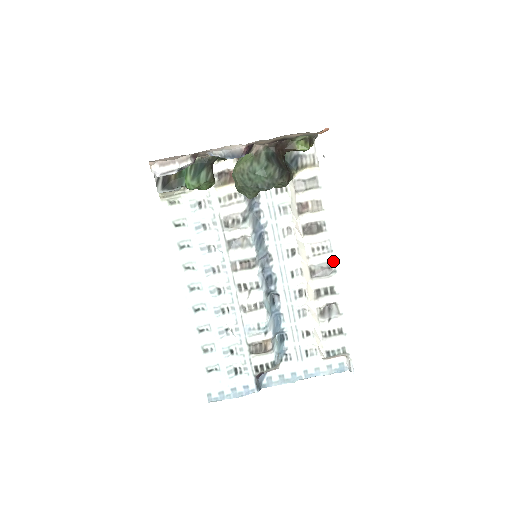
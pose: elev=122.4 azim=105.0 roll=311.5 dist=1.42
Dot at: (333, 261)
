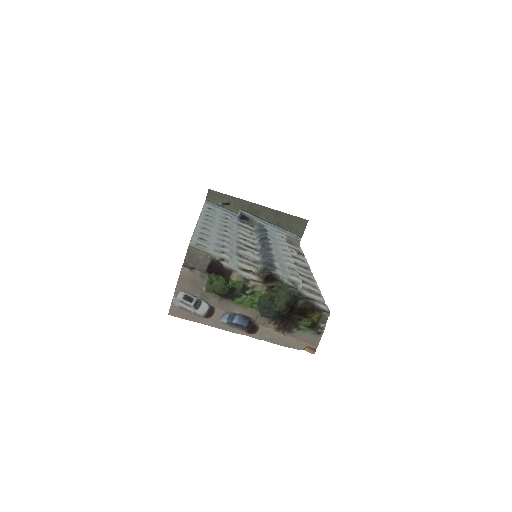
Dot at: (310, 271)
